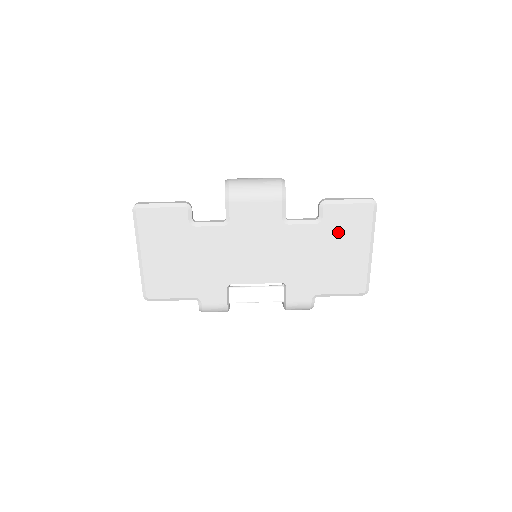
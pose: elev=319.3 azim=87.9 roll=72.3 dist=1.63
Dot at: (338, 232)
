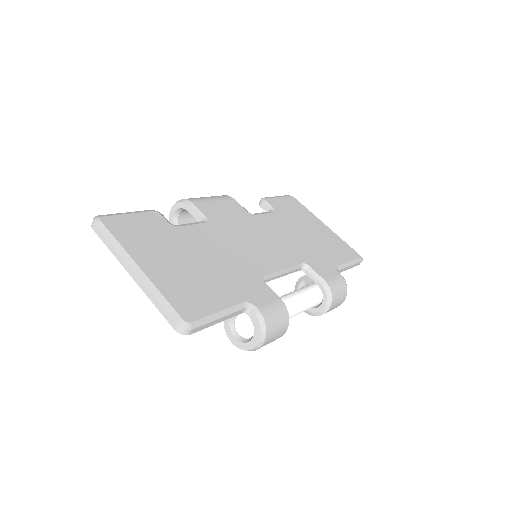
Dot at: (293, 216)
